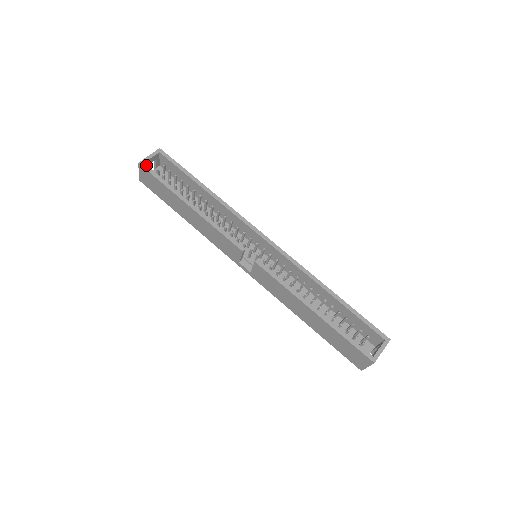
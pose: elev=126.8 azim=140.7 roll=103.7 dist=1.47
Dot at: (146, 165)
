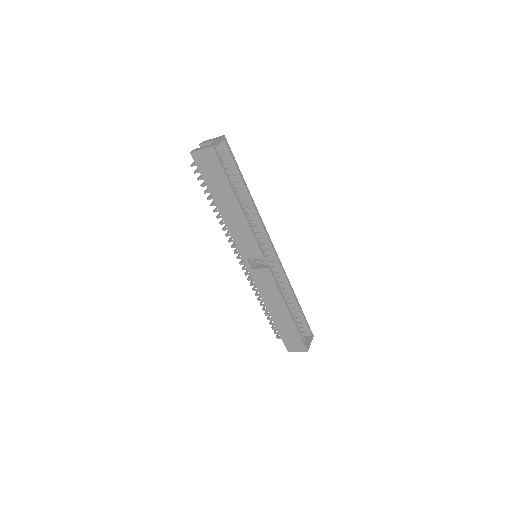
Dot at: occluded
